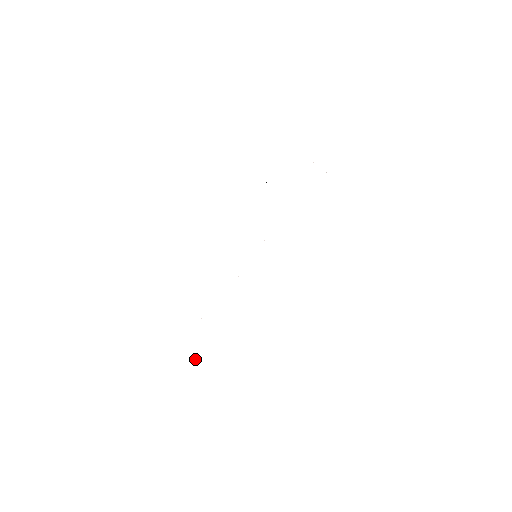
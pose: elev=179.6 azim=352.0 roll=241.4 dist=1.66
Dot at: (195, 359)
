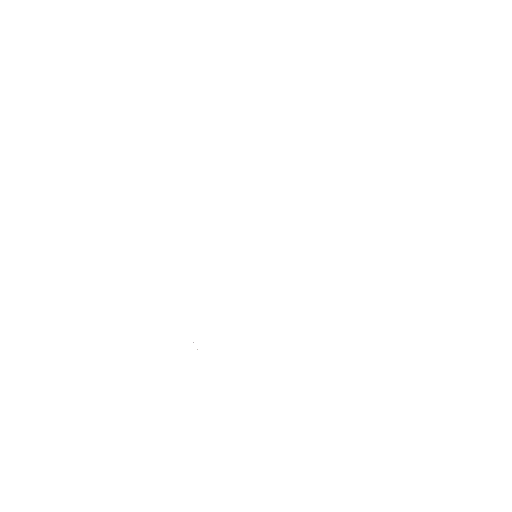
Dot at: occluded
